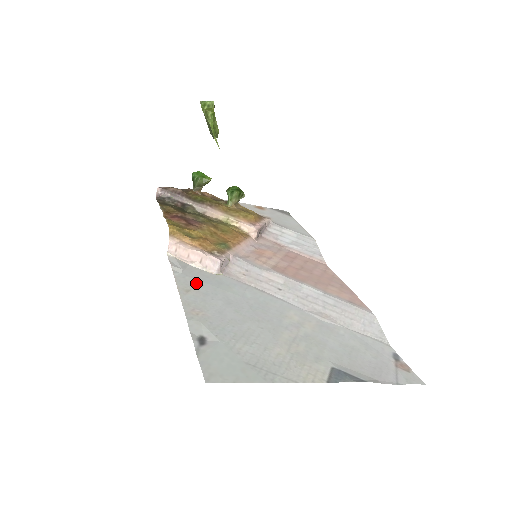
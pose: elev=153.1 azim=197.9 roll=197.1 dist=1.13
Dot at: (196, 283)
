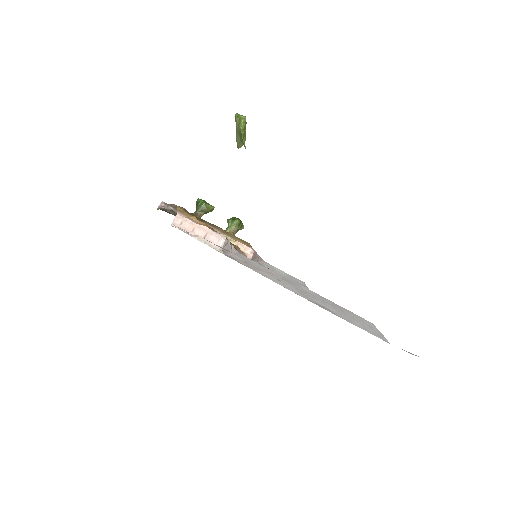
Dot at: occluded
